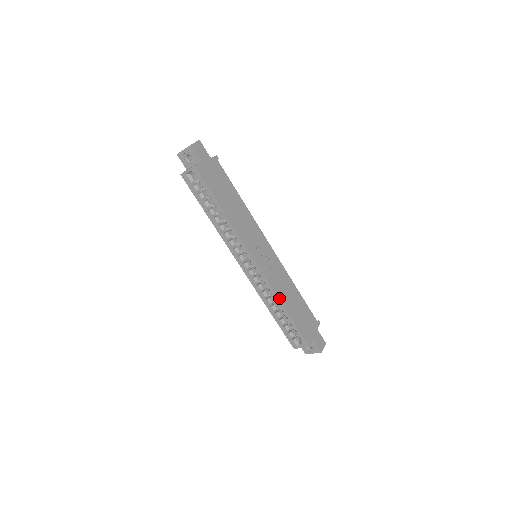
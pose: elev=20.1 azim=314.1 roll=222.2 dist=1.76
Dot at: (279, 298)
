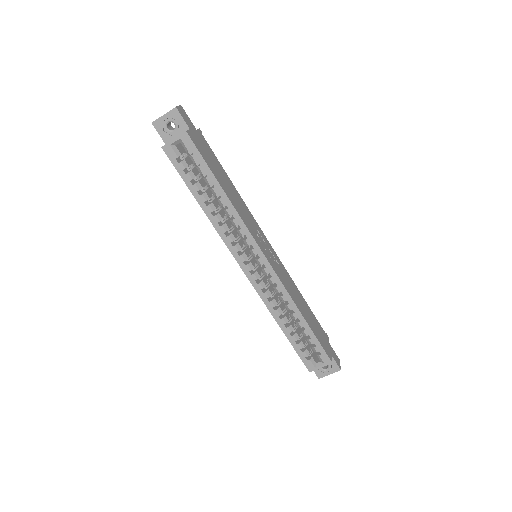
Dot at: (295, 303)
